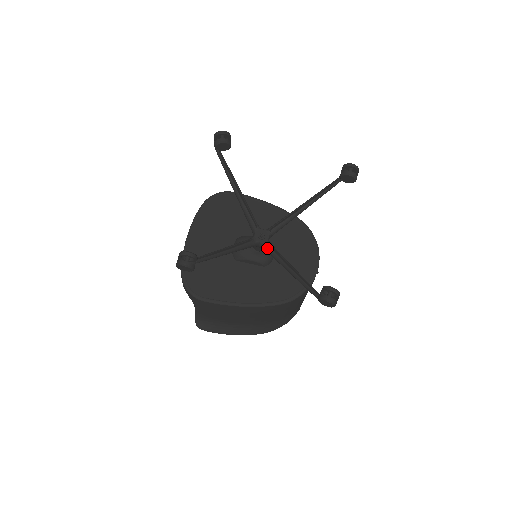
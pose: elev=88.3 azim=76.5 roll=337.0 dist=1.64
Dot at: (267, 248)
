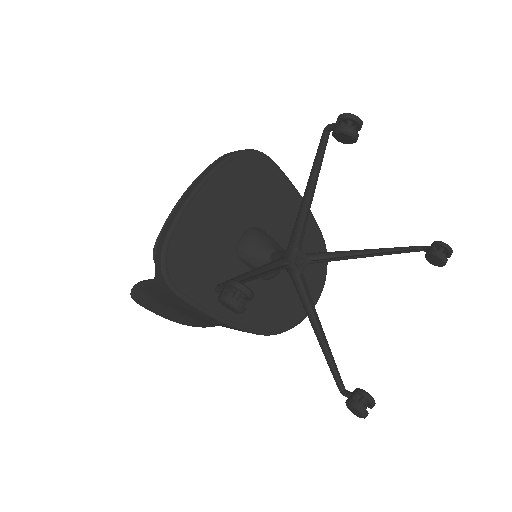
Dot at: (299, 282)
